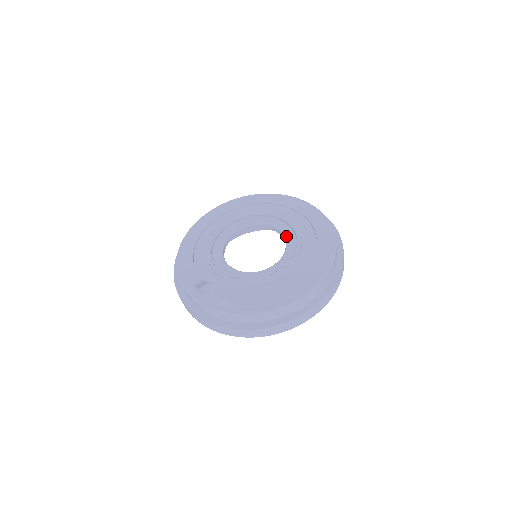
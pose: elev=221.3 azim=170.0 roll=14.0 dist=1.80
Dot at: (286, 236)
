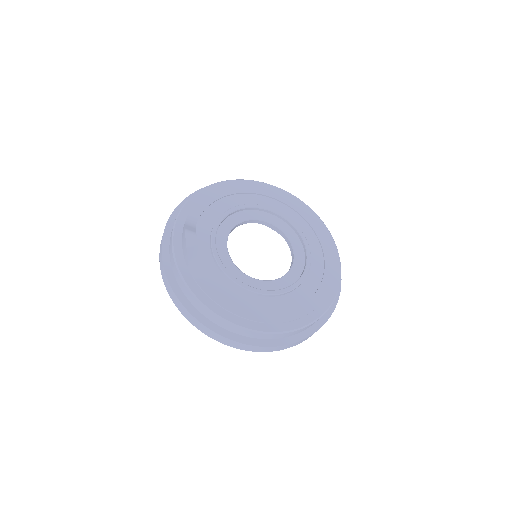
Dot at: (292, 270)
